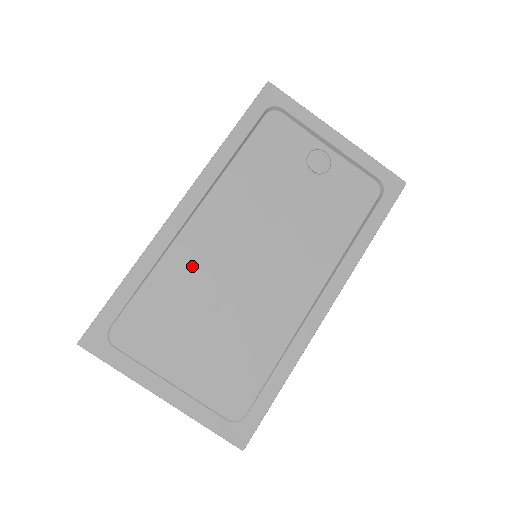
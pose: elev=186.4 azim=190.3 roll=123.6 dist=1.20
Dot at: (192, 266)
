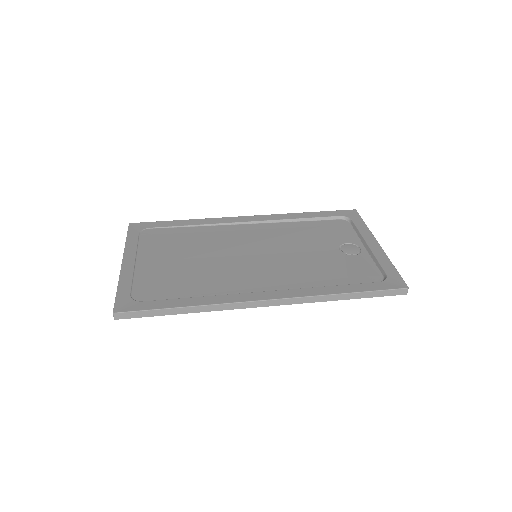
Dot at: (217, 237)
